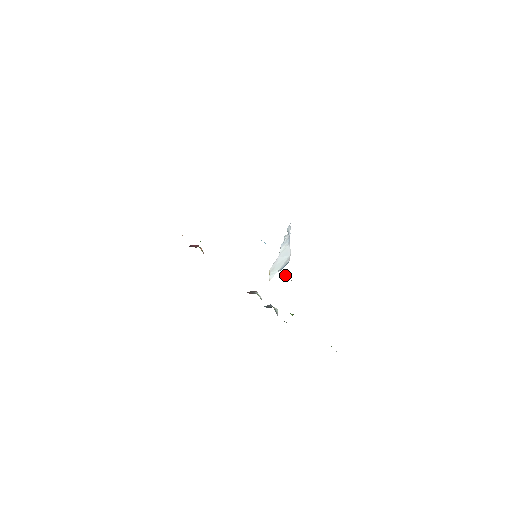
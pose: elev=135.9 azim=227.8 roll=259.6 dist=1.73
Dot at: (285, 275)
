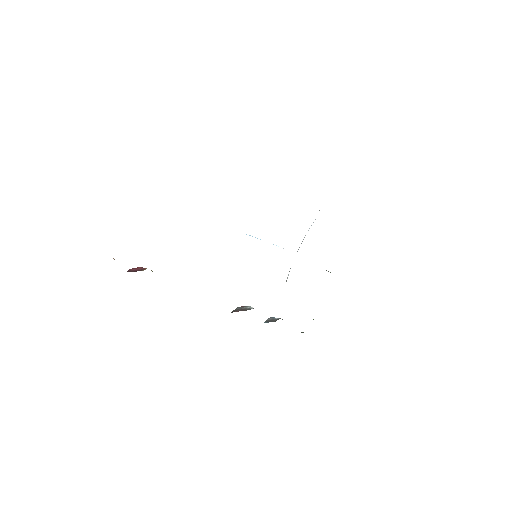
Dot at: occluded
